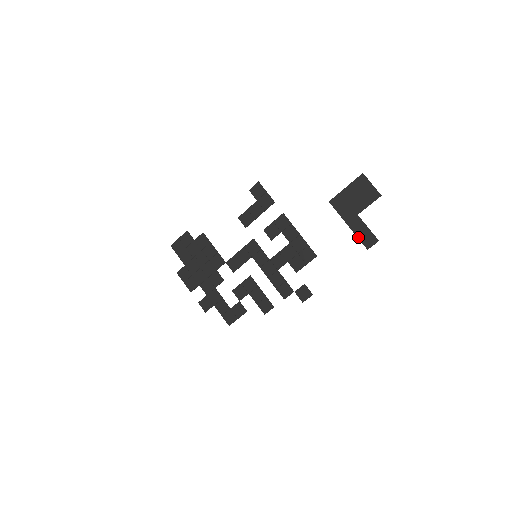
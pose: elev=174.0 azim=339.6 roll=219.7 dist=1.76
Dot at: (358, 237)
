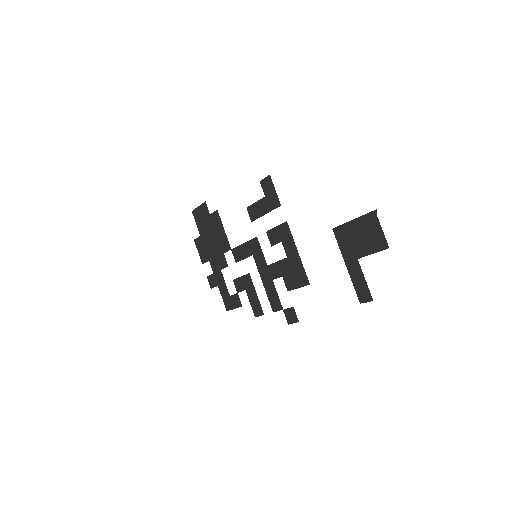
Dot at: (353, 284)
